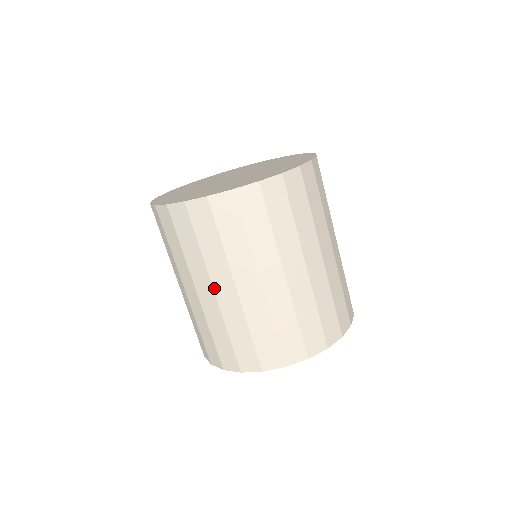
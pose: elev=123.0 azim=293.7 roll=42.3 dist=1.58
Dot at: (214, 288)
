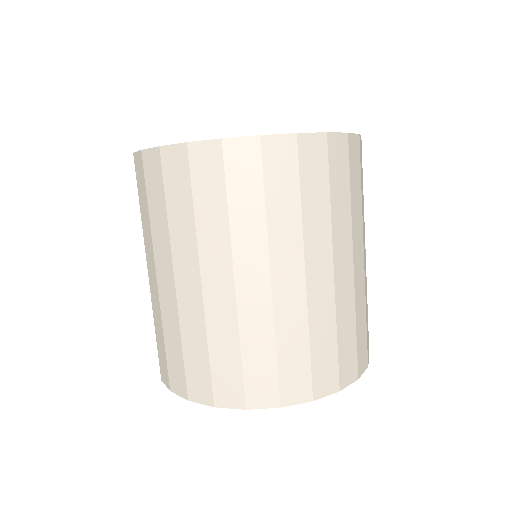
Dot at: (175, 274)
